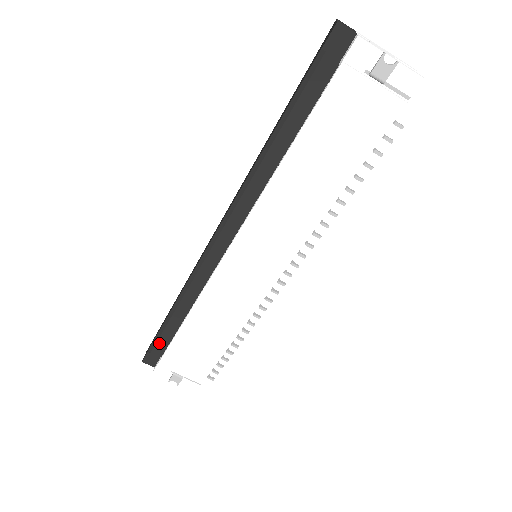
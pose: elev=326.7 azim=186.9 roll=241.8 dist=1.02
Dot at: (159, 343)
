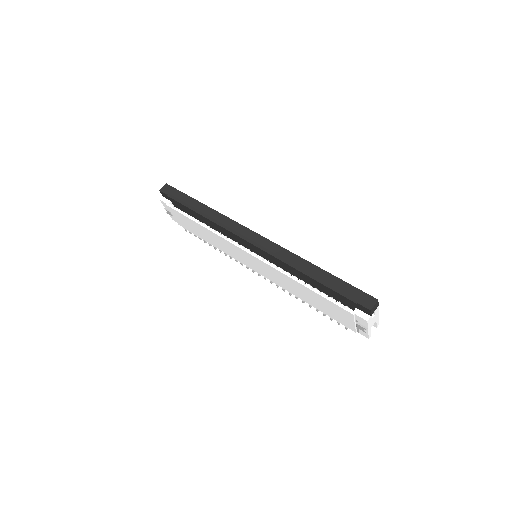
Dot at: (176, 202)
